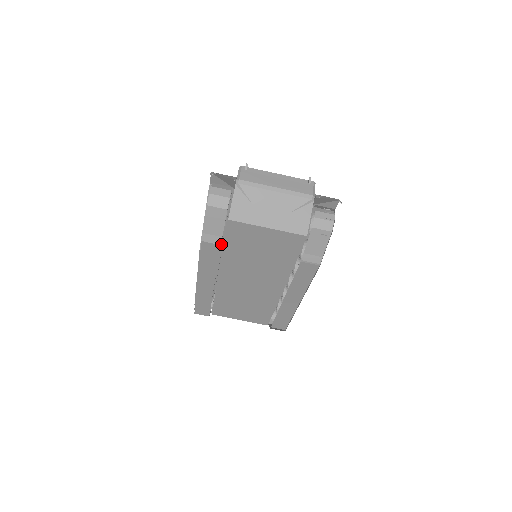
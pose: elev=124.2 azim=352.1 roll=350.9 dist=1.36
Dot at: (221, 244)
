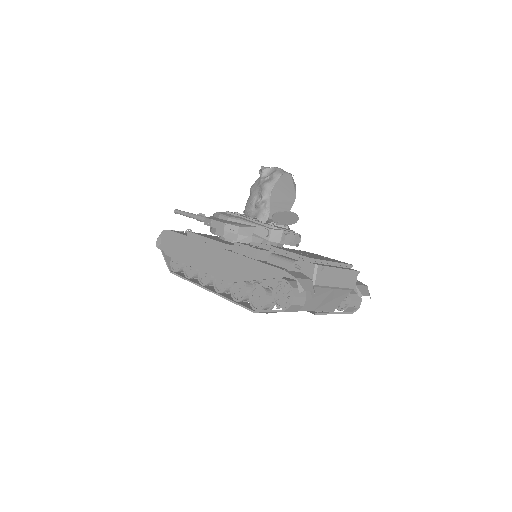
Dot at: occluded
